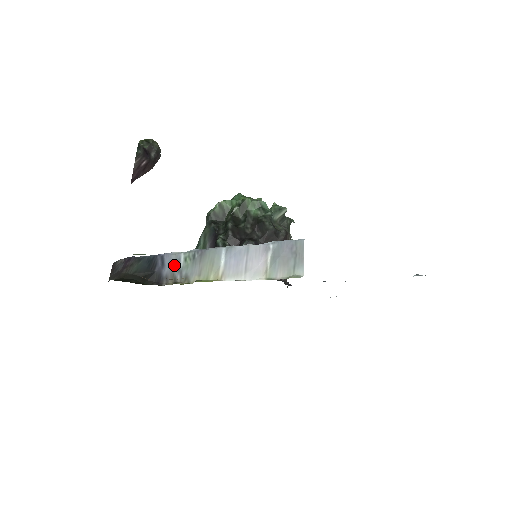
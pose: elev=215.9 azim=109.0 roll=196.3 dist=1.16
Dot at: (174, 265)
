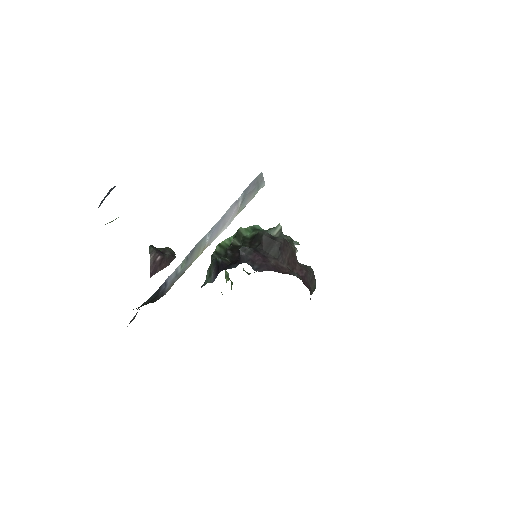
Dot at: (173, 277)
